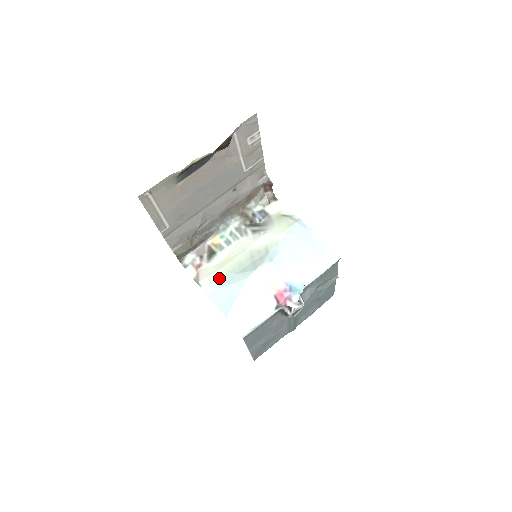
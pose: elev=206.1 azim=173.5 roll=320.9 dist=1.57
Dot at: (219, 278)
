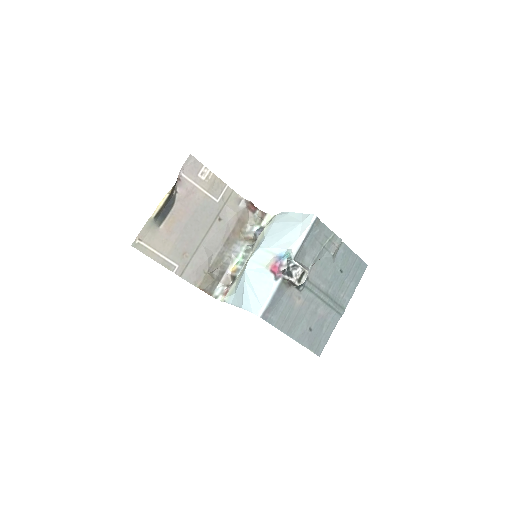
Dot at: (235, 287)
